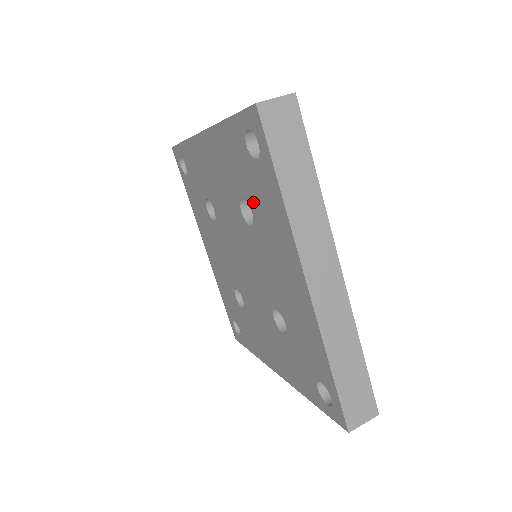
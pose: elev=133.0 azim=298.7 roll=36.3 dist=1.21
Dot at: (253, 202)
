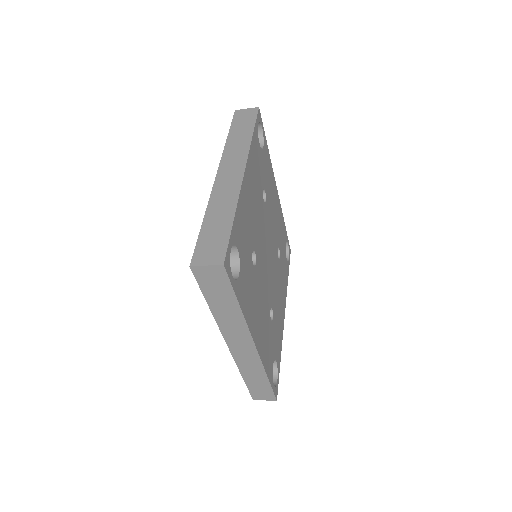
Dot at: occluded
